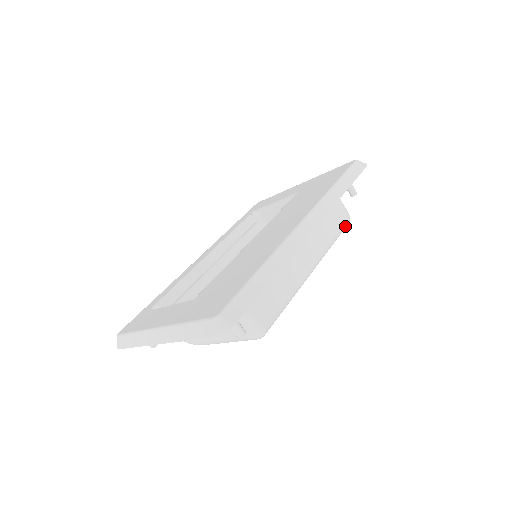
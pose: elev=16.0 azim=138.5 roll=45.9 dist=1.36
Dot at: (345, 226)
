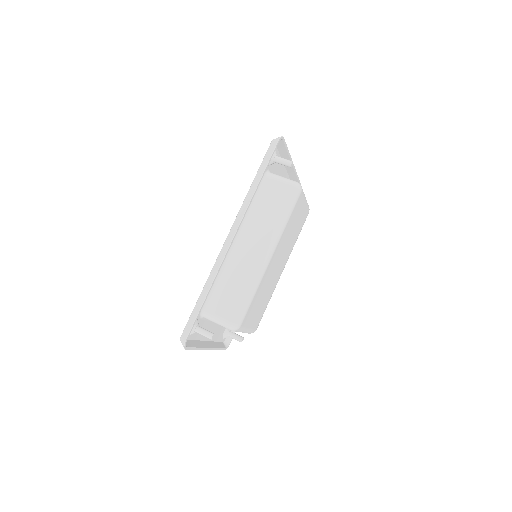
Dot at: (293, 197)
